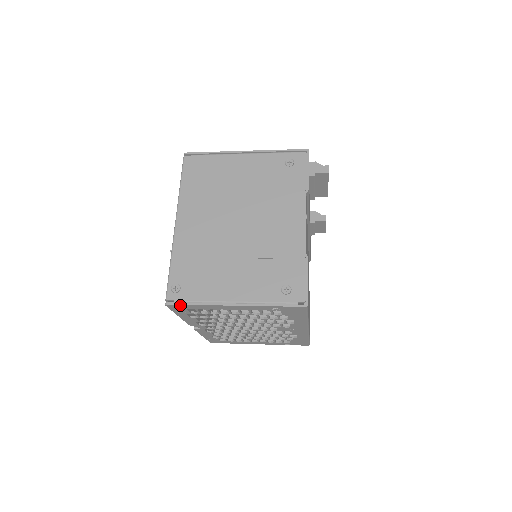
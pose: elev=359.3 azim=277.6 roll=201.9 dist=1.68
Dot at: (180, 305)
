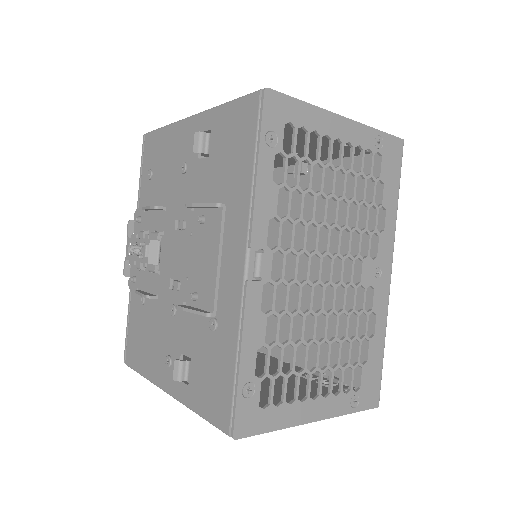
Dot at: (284, 98)
